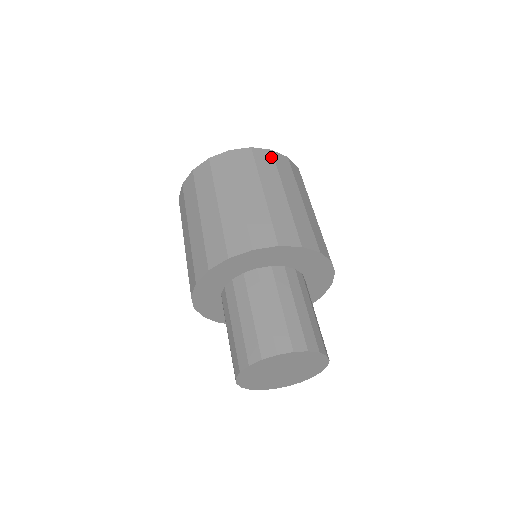
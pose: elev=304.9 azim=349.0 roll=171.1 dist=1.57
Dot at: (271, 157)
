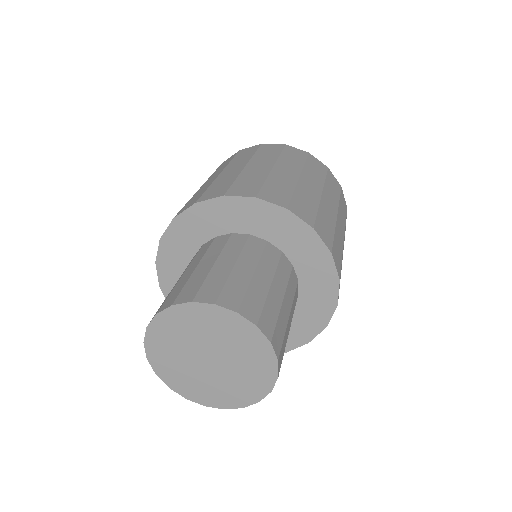
Dot at: (346, 210)
